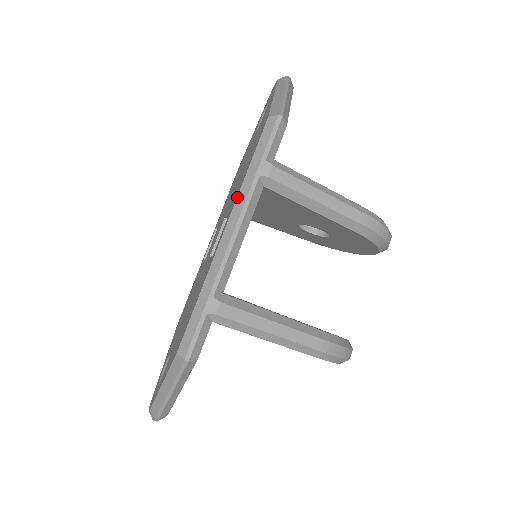
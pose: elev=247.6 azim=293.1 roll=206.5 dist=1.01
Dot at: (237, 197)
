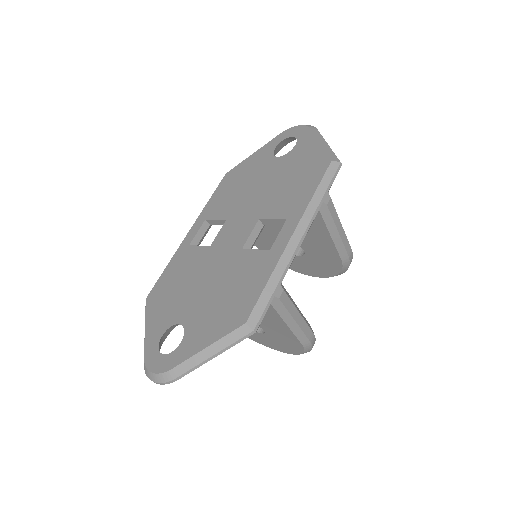
Dot at: (305, 212)
